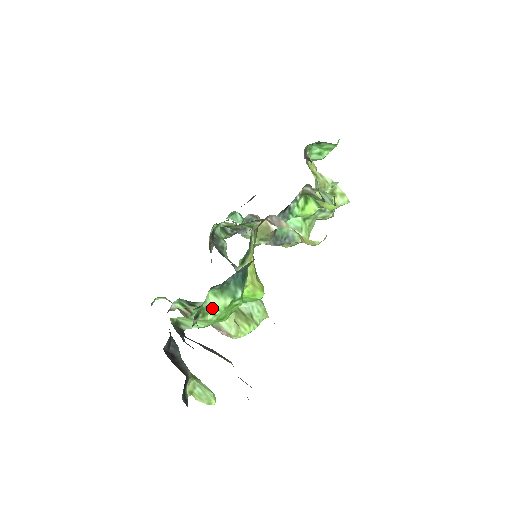
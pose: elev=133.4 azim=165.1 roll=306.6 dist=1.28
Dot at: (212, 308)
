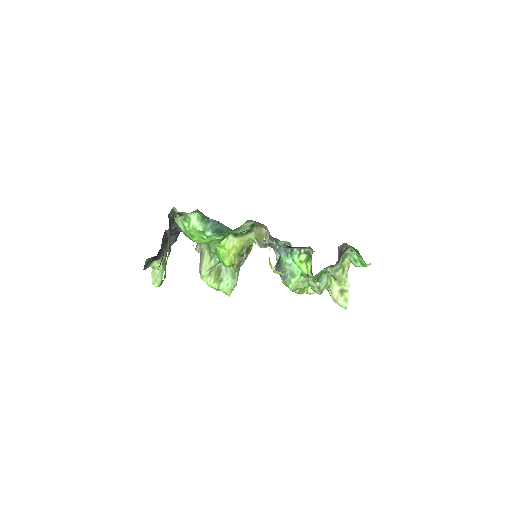
Dot at: (191, 222)
